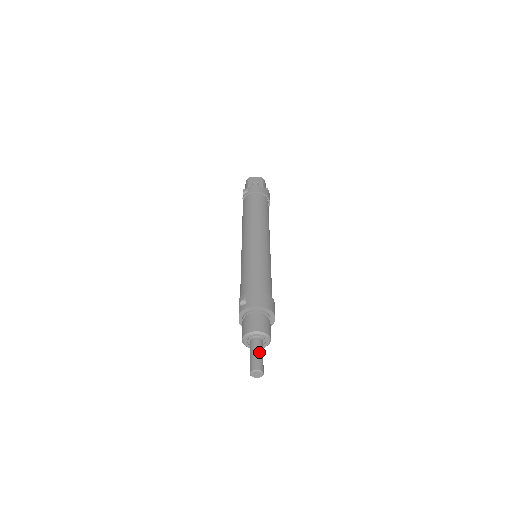
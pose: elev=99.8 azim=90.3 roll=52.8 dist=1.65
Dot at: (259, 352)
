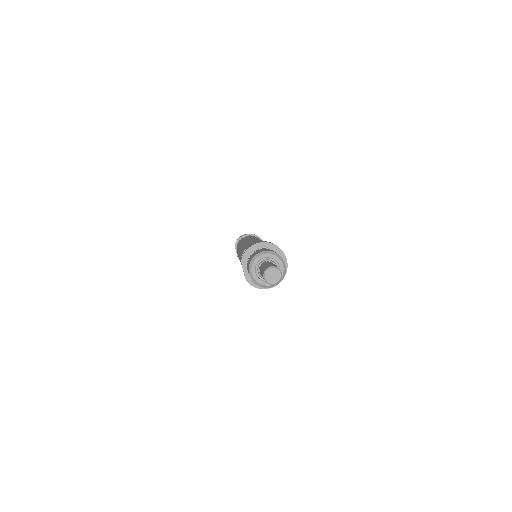
Dot at: (271, 263)
